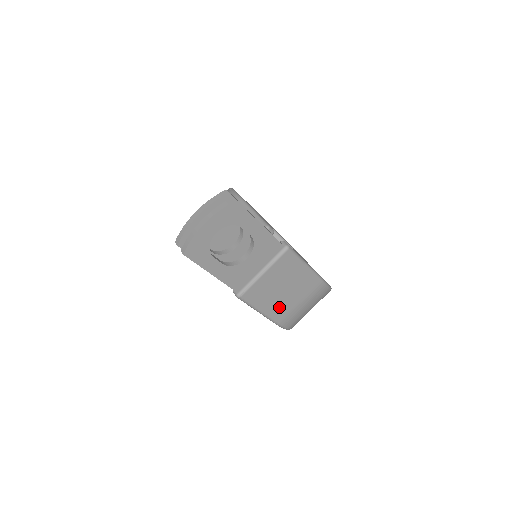
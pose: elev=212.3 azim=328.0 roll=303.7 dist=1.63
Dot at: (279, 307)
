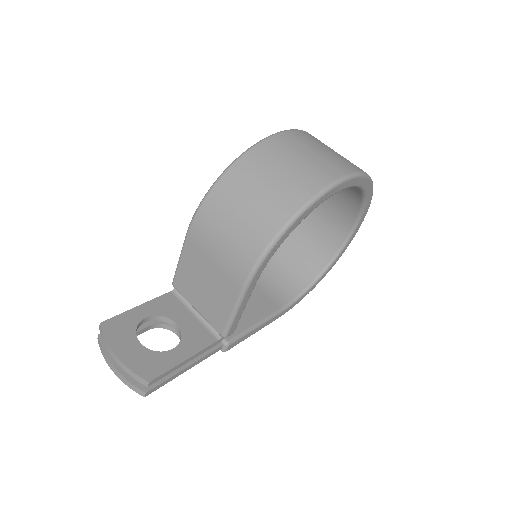
Dot at: occluded
